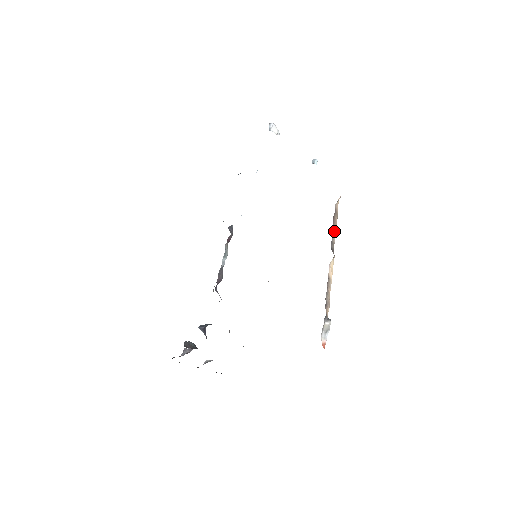
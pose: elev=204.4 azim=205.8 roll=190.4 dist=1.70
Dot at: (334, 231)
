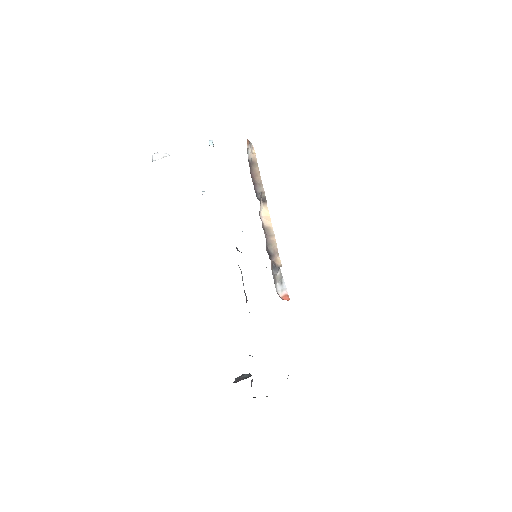
Dot at: (258, 181)
